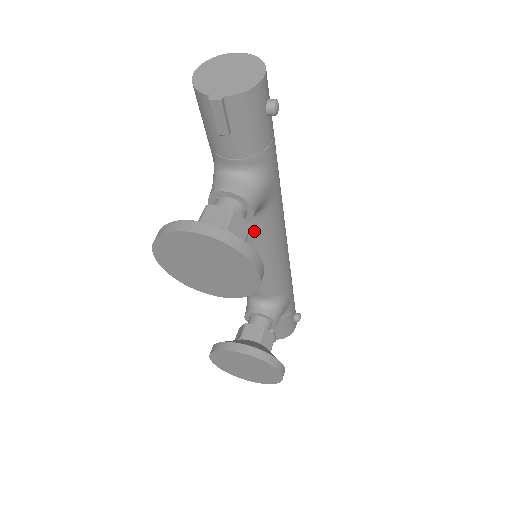
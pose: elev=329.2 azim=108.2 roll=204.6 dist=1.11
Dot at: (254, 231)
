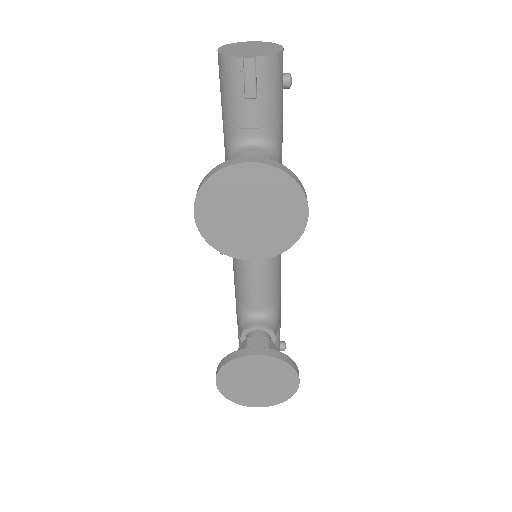
Dot at: occluded
